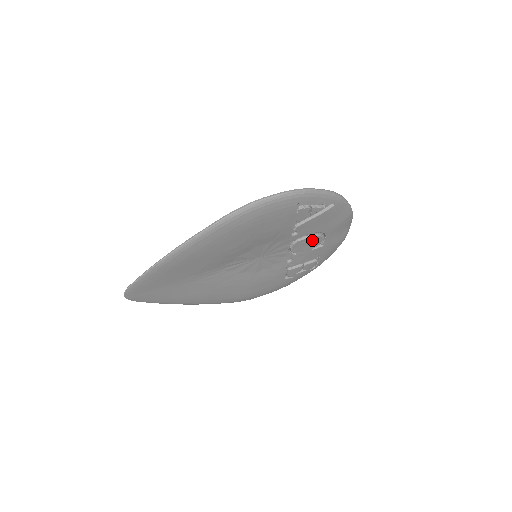
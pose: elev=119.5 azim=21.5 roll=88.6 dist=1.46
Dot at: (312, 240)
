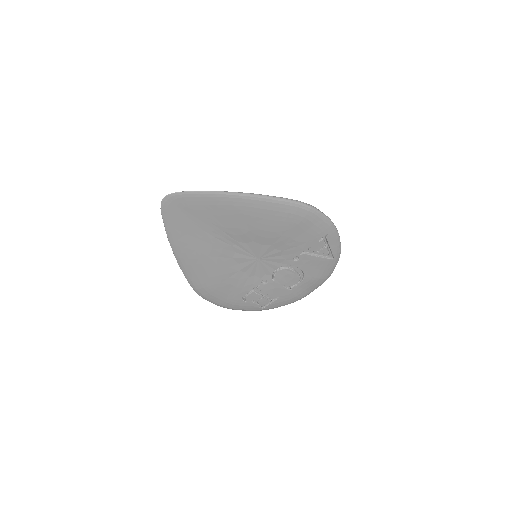
Dot at: (293, 277)
